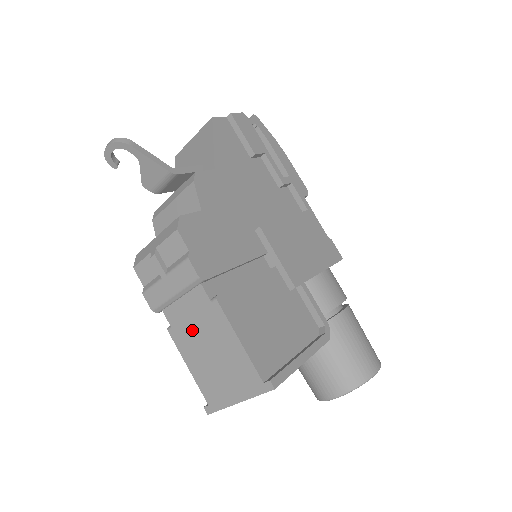
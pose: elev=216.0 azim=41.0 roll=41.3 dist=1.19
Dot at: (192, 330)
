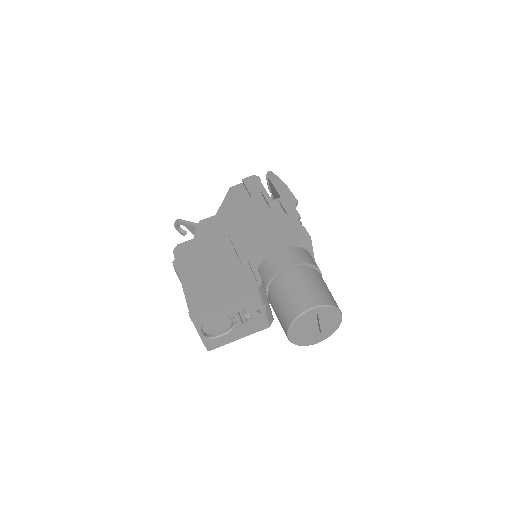
Dot at: occluded
